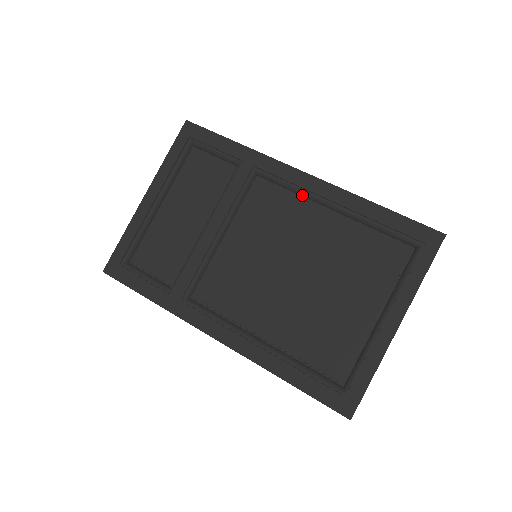
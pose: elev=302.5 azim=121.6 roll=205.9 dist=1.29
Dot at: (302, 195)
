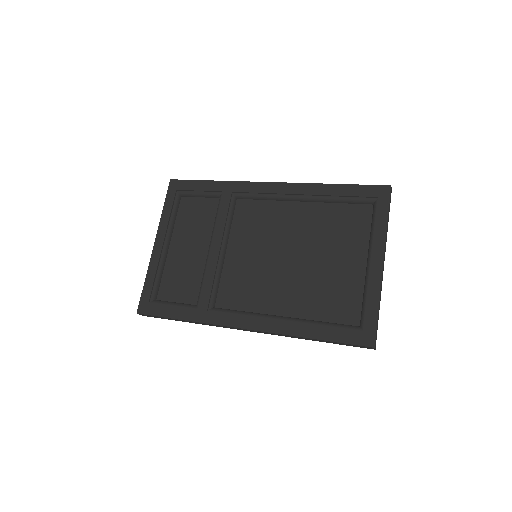
Dot at: (276, 199)
